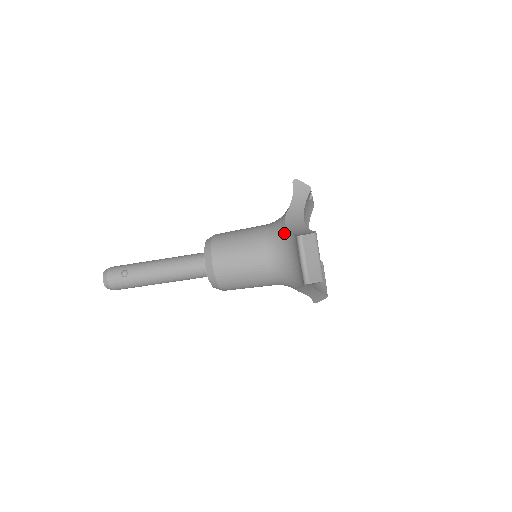
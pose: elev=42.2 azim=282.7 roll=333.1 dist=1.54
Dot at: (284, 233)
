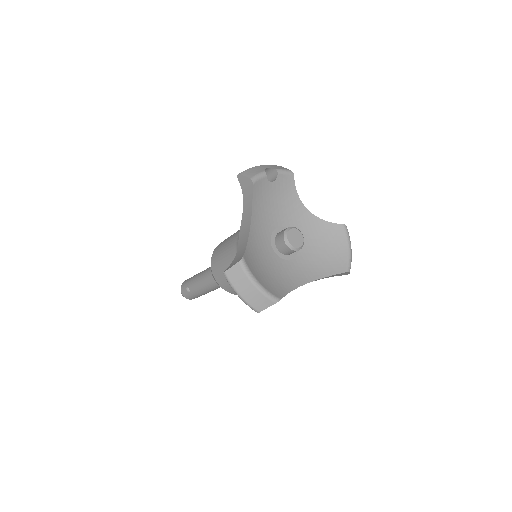
Dot at: occluded
